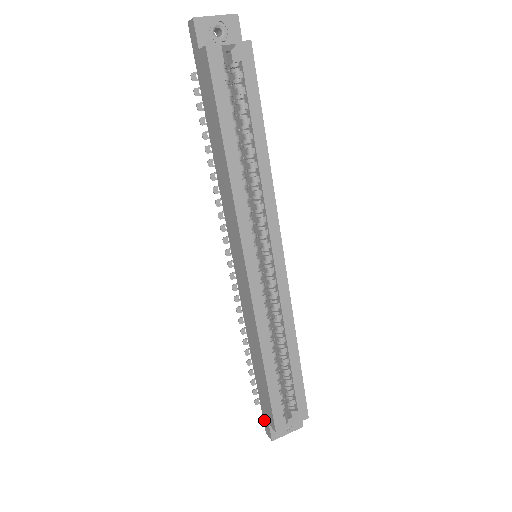
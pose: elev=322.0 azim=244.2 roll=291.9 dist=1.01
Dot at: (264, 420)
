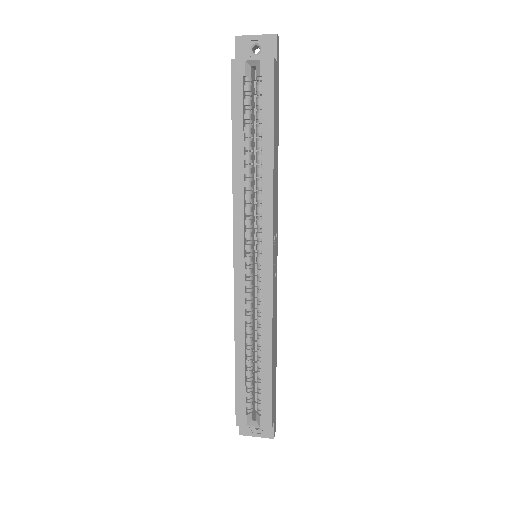
Dot at: occluded
